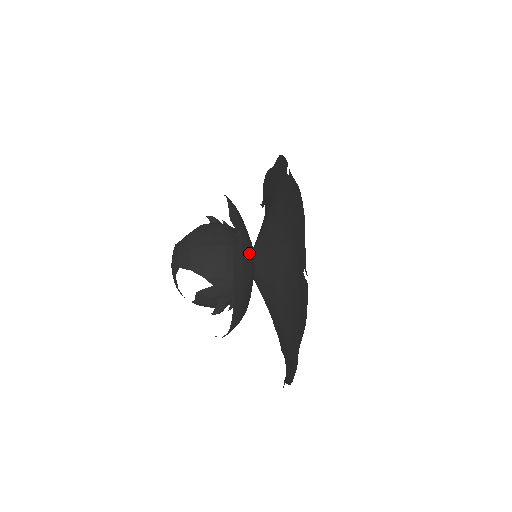
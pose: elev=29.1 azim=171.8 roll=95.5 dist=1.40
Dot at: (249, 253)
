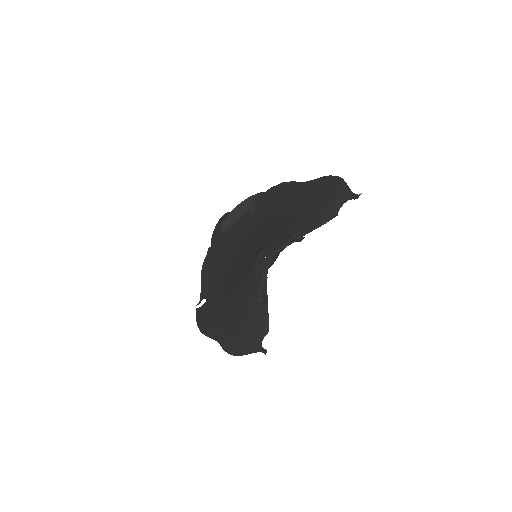
Dot at: occluded
